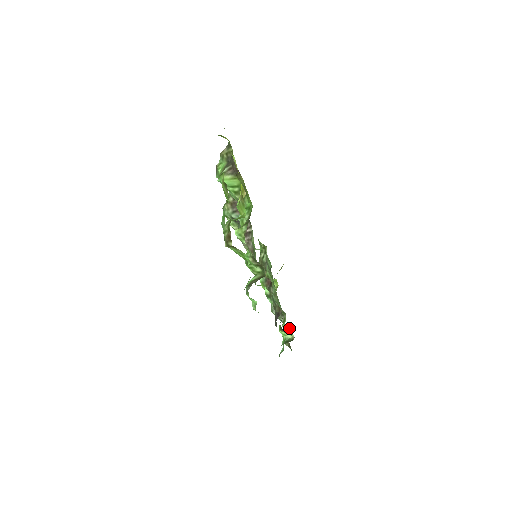
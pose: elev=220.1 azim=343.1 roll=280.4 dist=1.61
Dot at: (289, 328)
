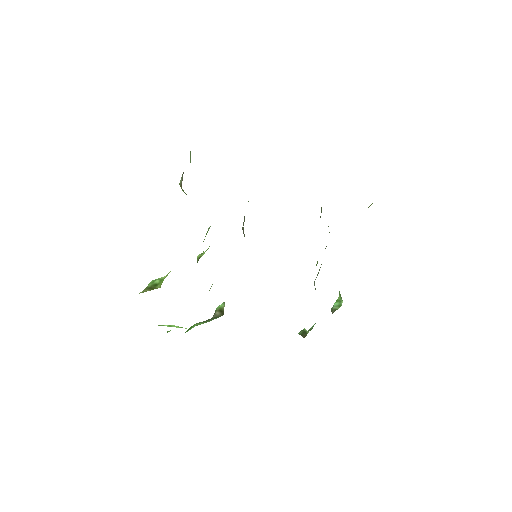
Dot at: occluded
